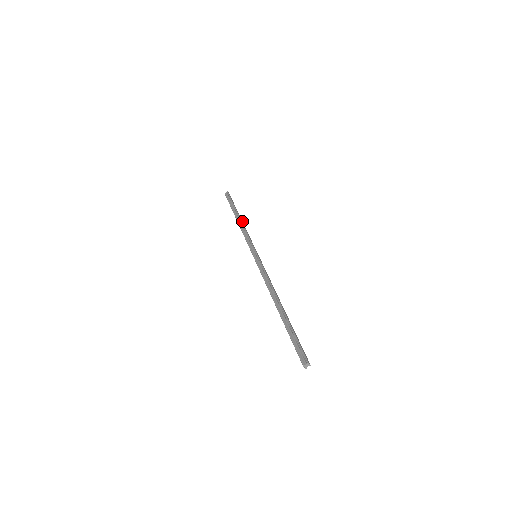
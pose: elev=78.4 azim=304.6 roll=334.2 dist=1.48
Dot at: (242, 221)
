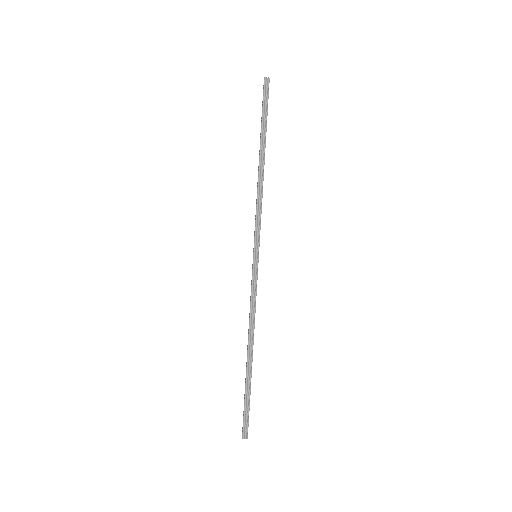
Dot at: occluded
